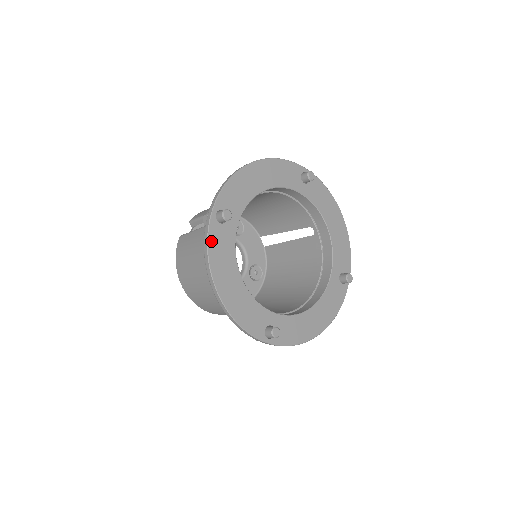
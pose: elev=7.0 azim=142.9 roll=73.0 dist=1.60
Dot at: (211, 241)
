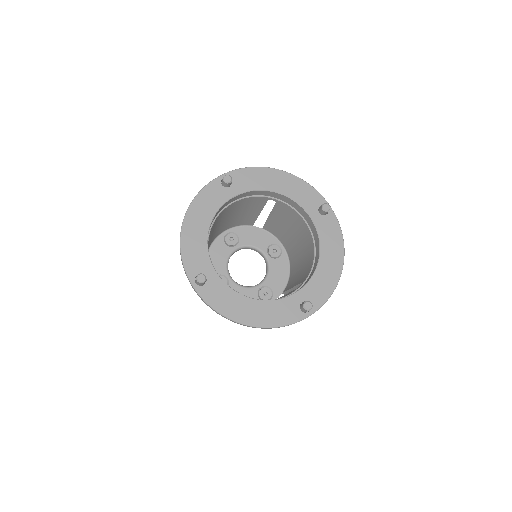
Dot at: (210, 302)
